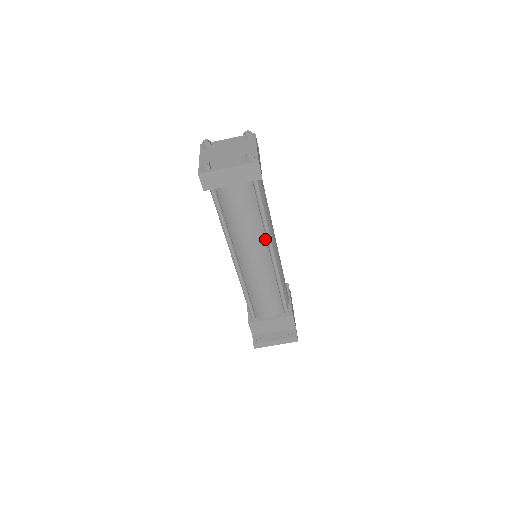
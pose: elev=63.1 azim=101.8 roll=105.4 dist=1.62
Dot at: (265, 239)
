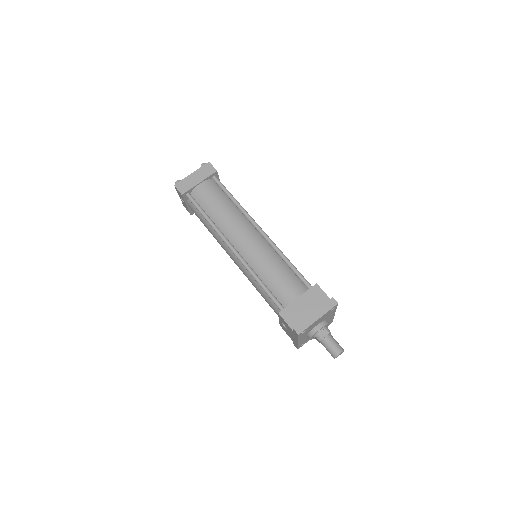
Dot at: (246, 220)
